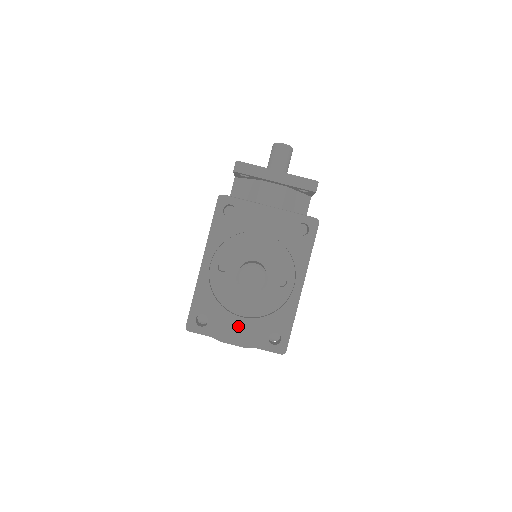
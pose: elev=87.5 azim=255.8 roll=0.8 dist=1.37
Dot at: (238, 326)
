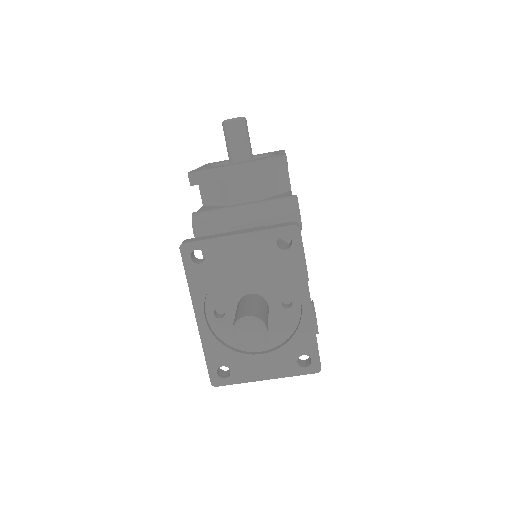
Dot at: (262, 364)
